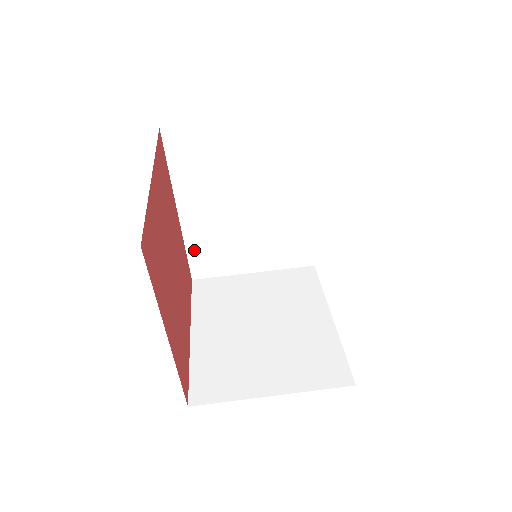
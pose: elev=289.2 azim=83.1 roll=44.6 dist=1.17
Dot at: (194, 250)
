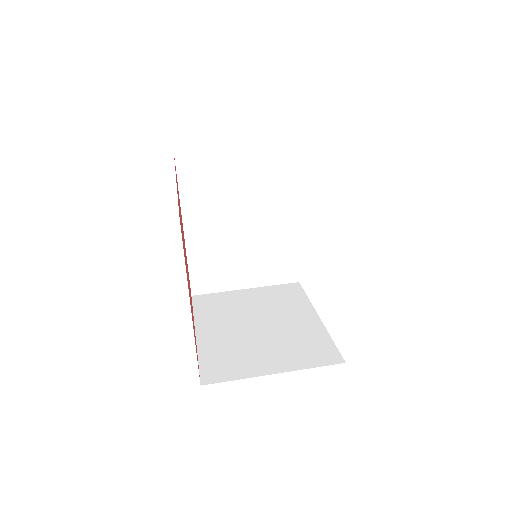
Dot at: (195, 266)
